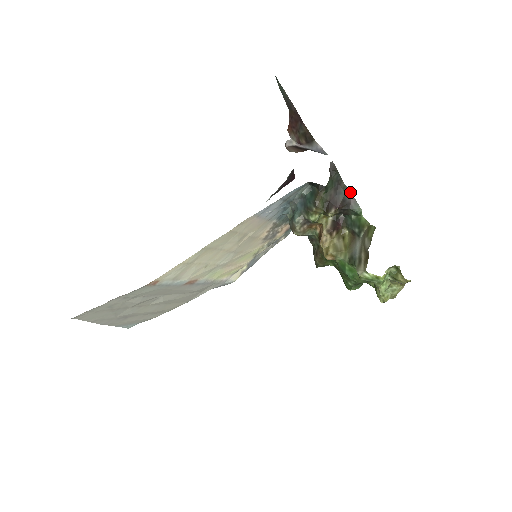
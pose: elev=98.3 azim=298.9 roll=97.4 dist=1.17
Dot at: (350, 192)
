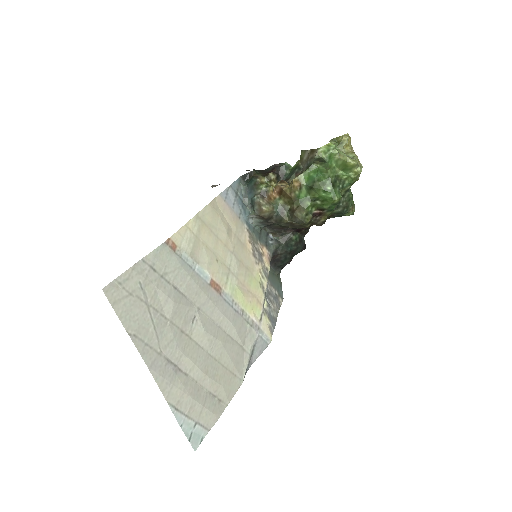
Dot at: (271, 166)
